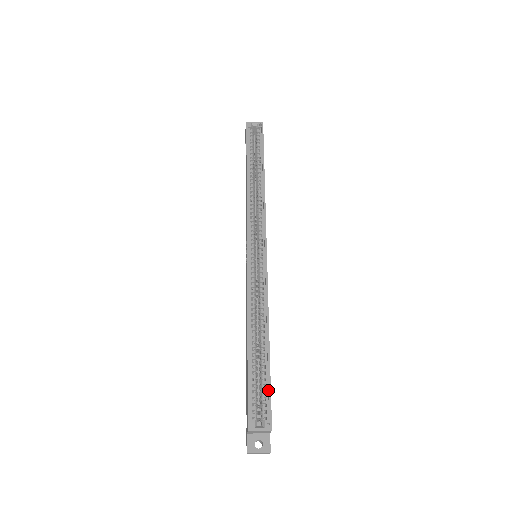
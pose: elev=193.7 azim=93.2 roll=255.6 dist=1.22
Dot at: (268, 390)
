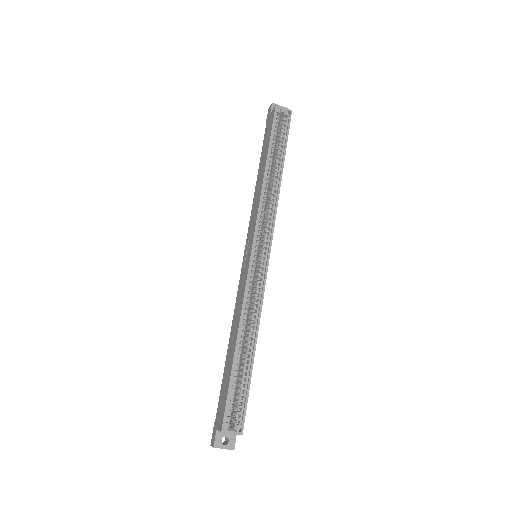
Dot at: (246, 397)
